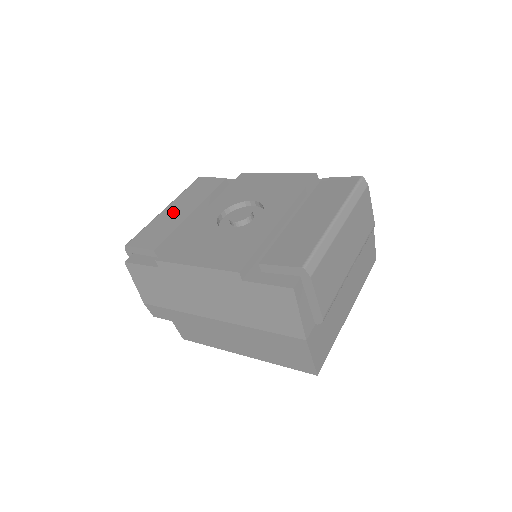
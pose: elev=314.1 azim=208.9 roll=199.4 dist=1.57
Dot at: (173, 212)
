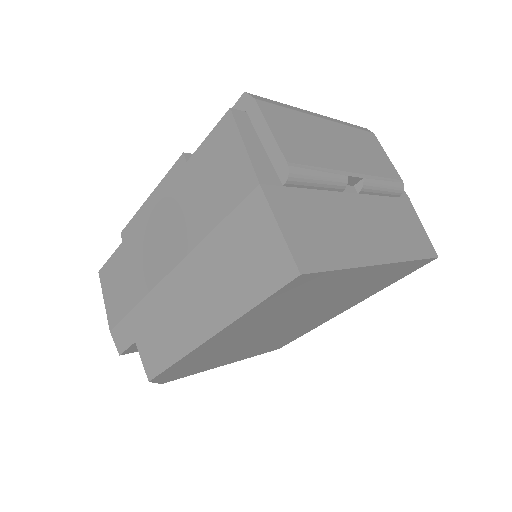
Dot at: occluded
